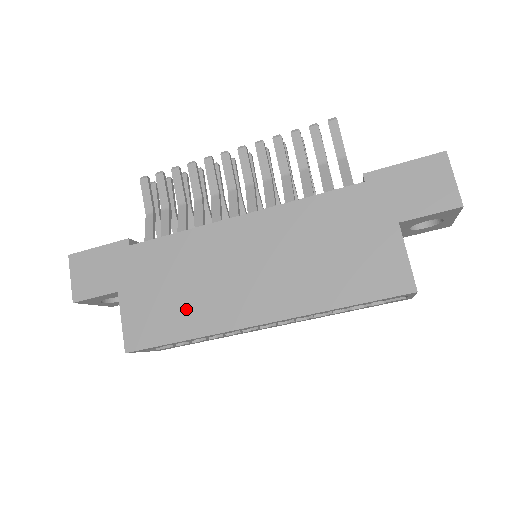
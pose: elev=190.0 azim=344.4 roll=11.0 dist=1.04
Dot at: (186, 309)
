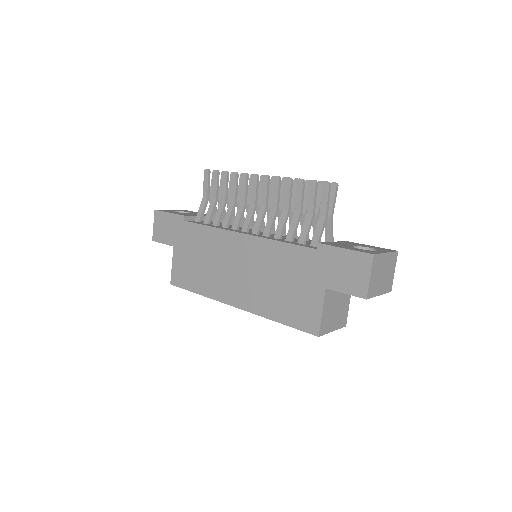
Dot at: (202, 276)
